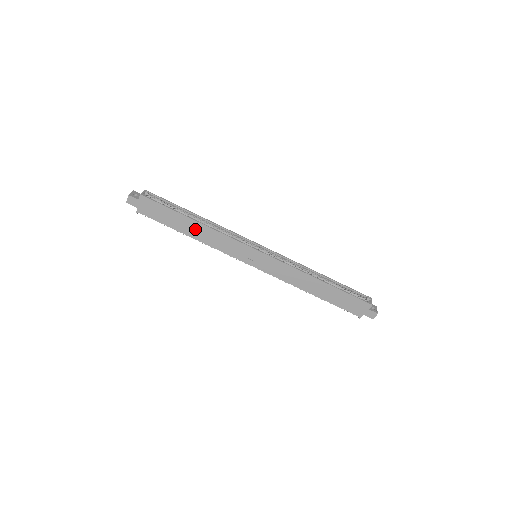
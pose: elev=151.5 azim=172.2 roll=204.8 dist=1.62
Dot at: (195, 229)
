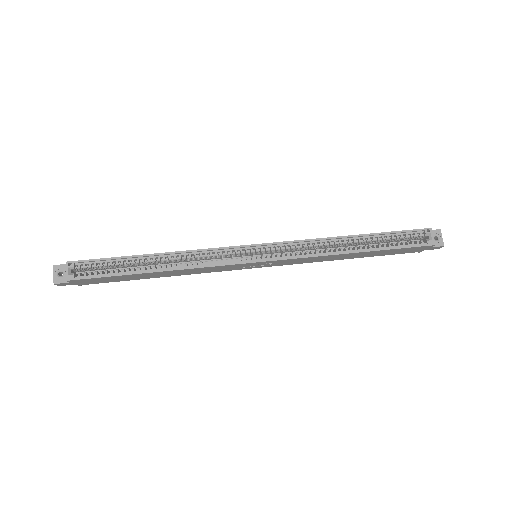
Dot at: (162, 274)
